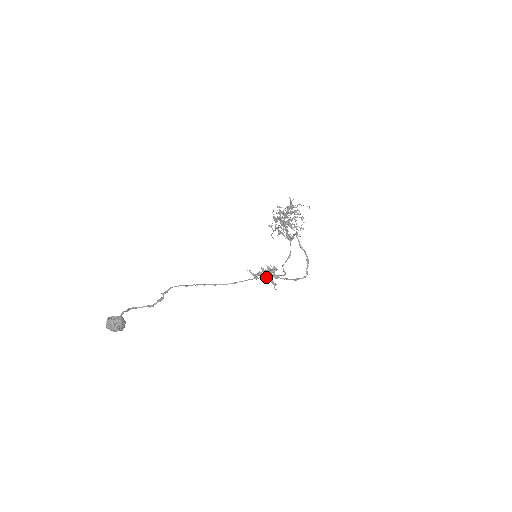
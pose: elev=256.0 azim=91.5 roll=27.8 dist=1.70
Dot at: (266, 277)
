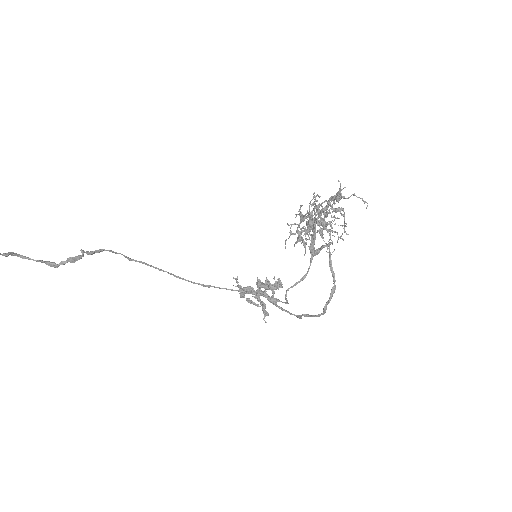
Dot at: (258, 297)
